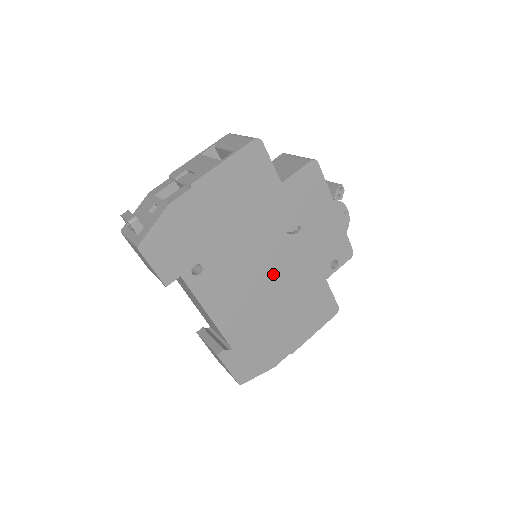
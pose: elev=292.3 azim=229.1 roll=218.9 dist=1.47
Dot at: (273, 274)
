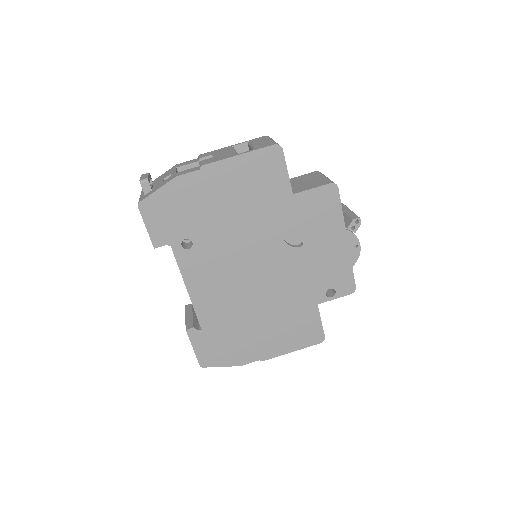
Dot at: (262, 277)
